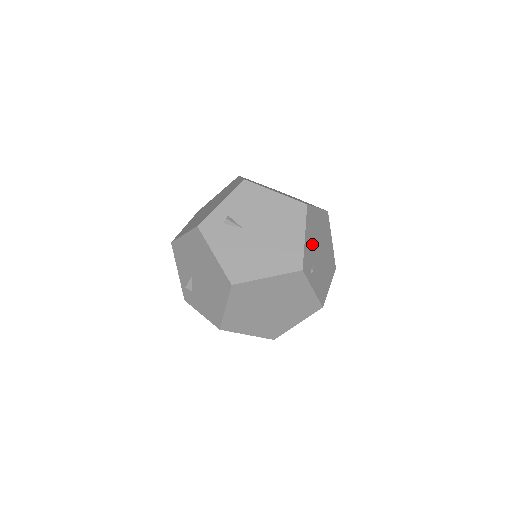
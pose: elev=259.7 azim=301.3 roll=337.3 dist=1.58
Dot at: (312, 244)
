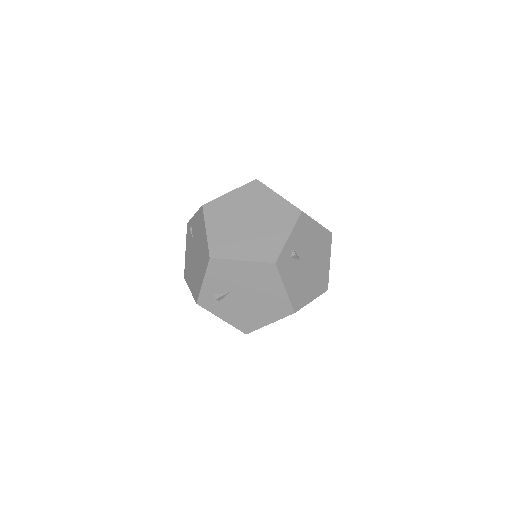
Dot at: occluded
